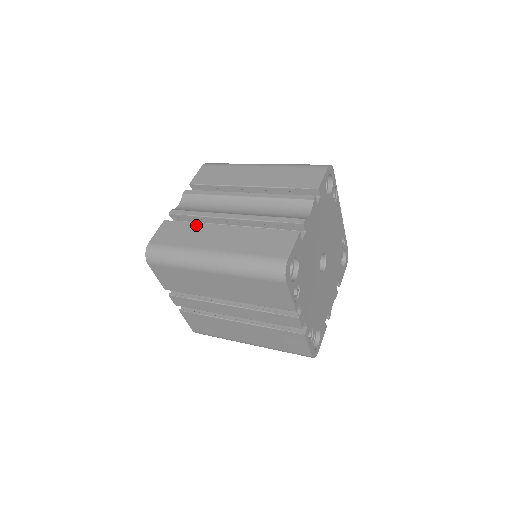
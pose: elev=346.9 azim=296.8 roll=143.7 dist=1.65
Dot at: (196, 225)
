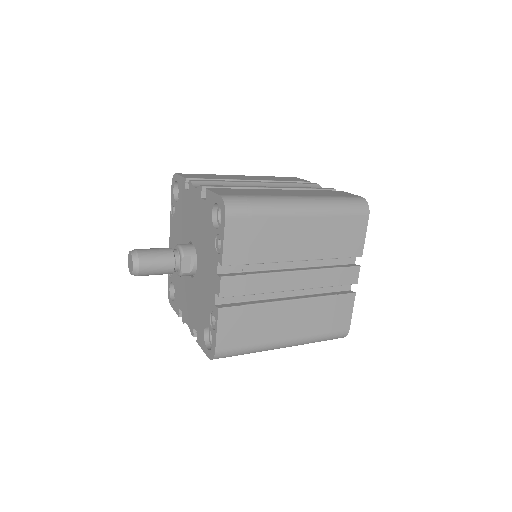
Dot at: (250, 189)
